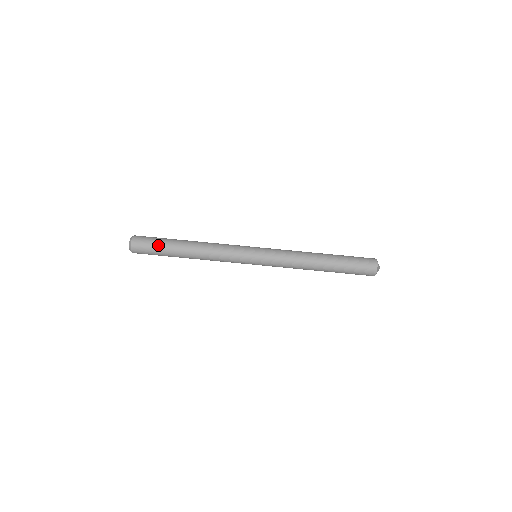
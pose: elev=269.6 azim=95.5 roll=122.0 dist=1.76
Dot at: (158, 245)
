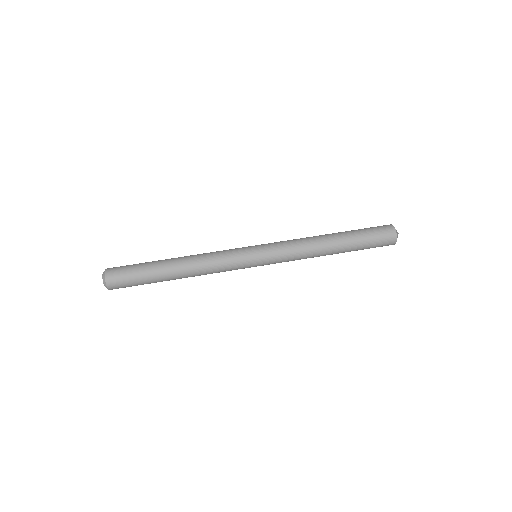
Dot at: (138, 273)
